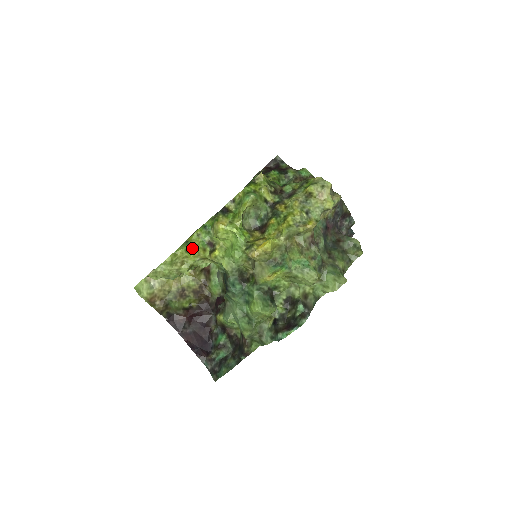
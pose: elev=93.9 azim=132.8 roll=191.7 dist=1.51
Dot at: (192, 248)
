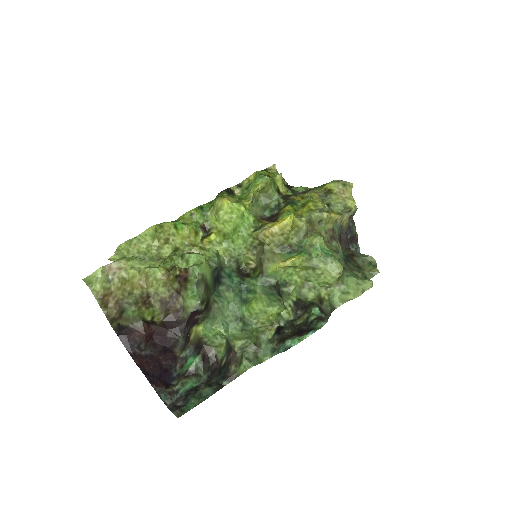
Dot at: (183, 226)
